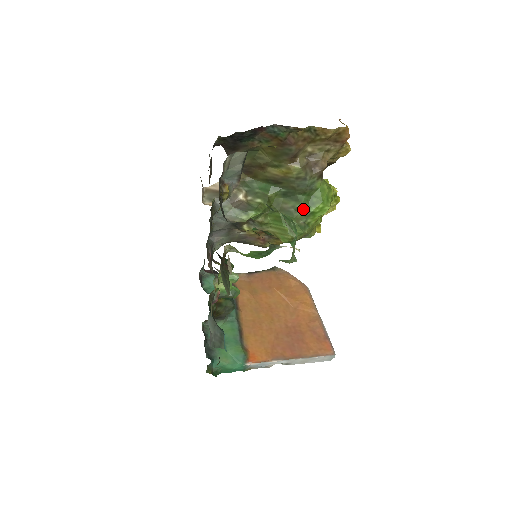
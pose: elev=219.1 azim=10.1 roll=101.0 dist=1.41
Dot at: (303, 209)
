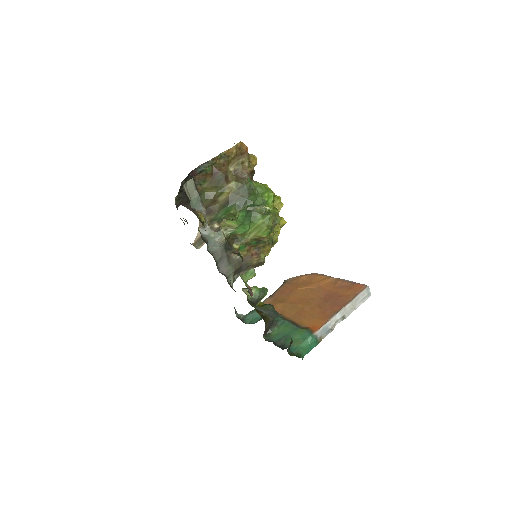
Dot at: occluded
